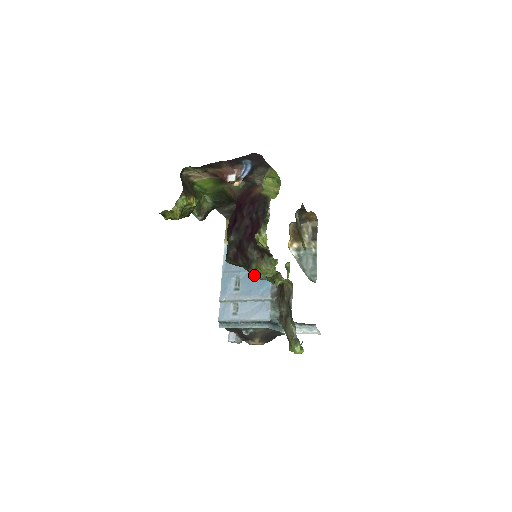
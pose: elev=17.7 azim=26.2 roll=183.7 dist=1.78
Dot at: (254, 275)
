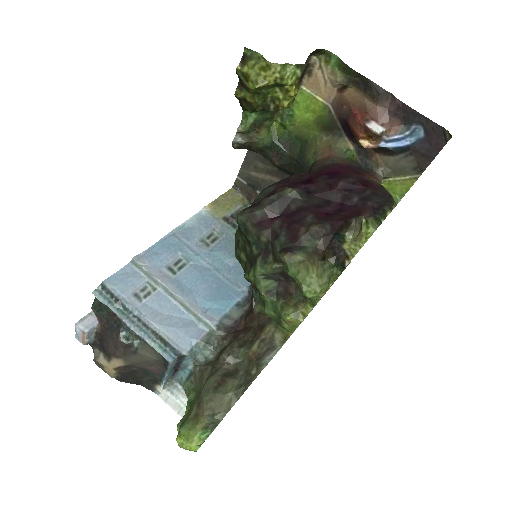
Dot at: (260, 271)
